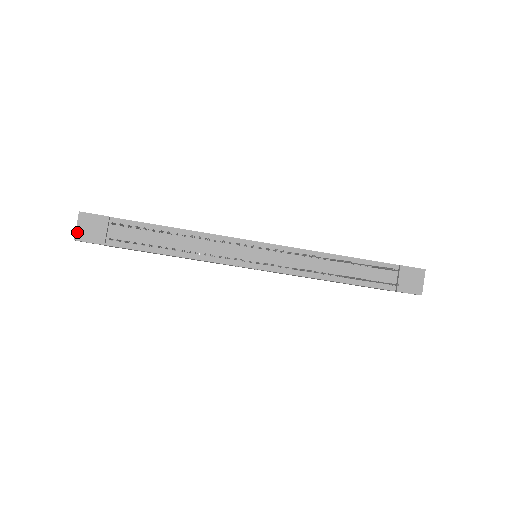
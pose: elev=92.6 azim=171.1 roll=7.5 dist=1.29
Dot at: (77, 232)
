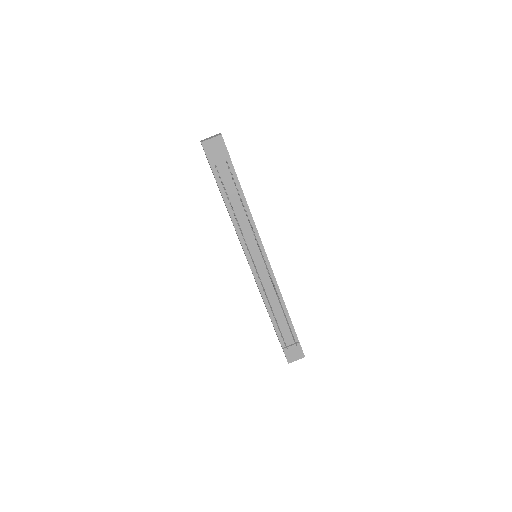
Dot at: (207, 141)
